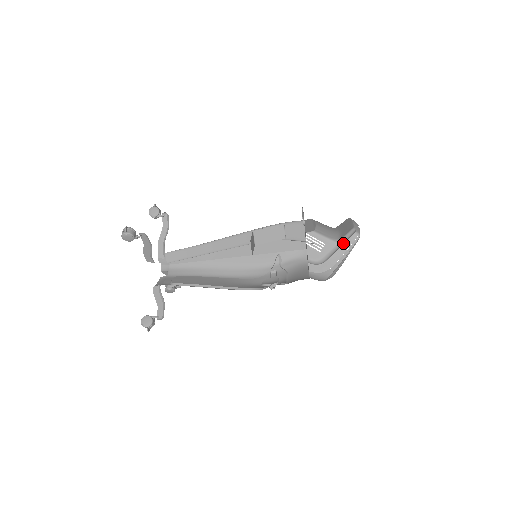
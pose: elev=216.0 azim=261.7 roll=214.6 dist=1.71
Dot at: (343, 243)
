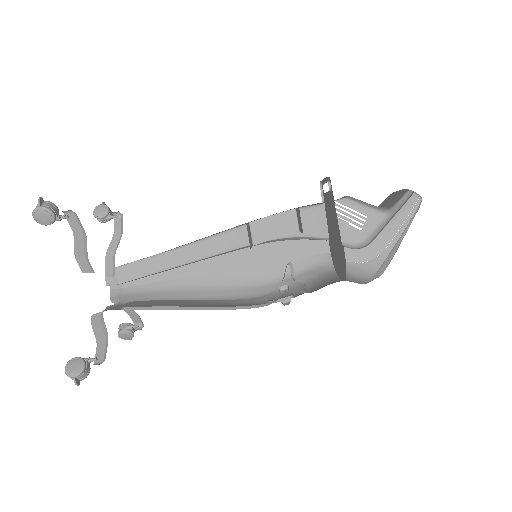
Dot at: (396, 211)
